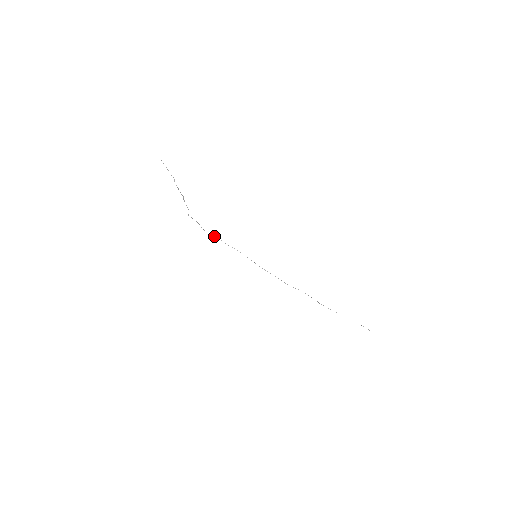
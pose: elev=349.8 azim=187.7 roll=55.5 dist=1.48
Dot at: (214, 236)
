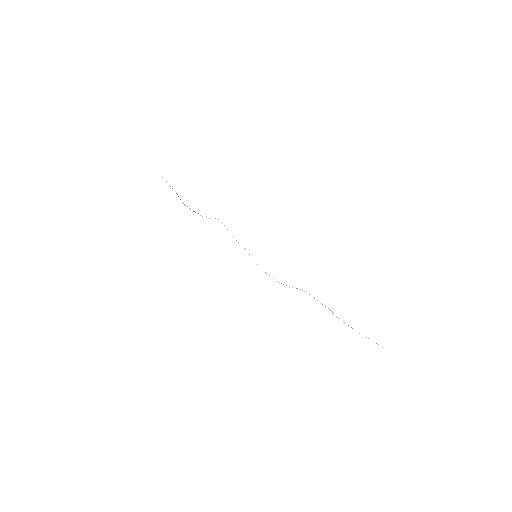
Dot at: occluded
